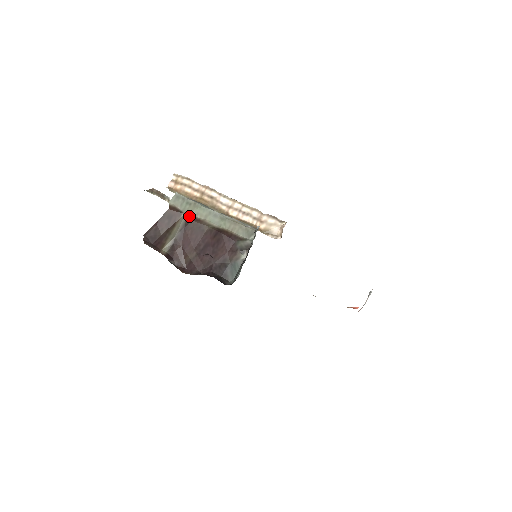
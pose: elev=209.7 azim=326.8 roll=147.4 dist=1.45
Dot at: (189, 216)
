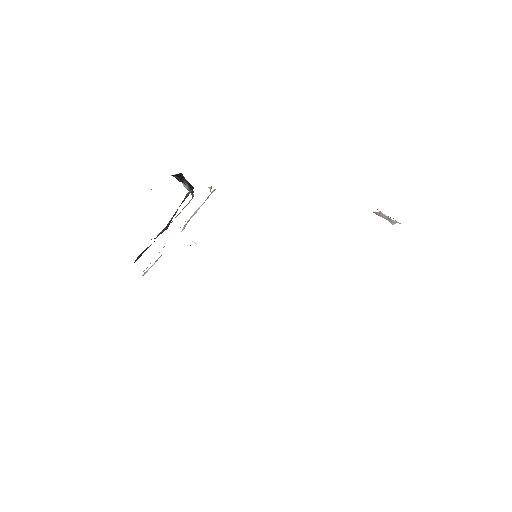
Dot at: occluded
